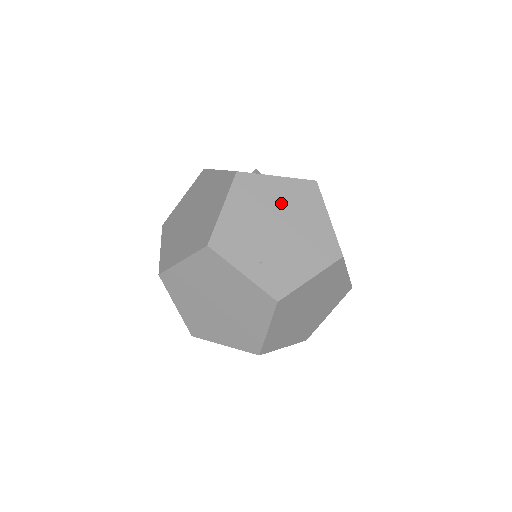
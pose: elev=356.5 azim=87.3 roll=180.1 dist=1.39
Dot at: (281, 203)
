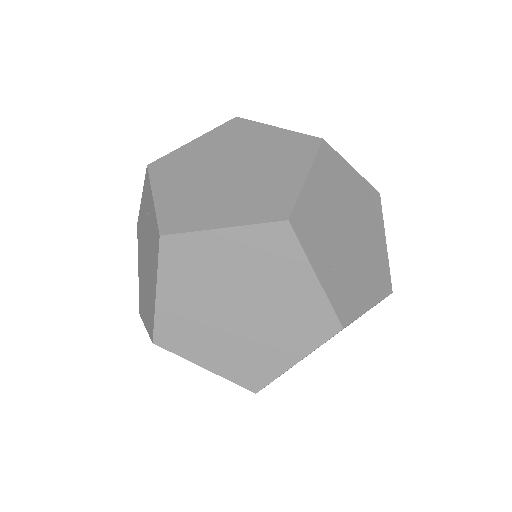
Dot at: (354, 202)
